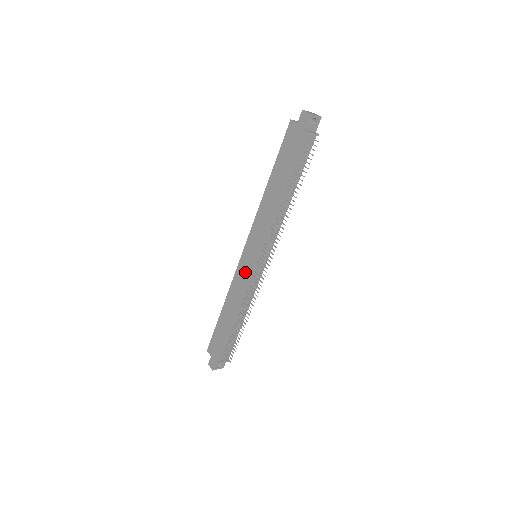
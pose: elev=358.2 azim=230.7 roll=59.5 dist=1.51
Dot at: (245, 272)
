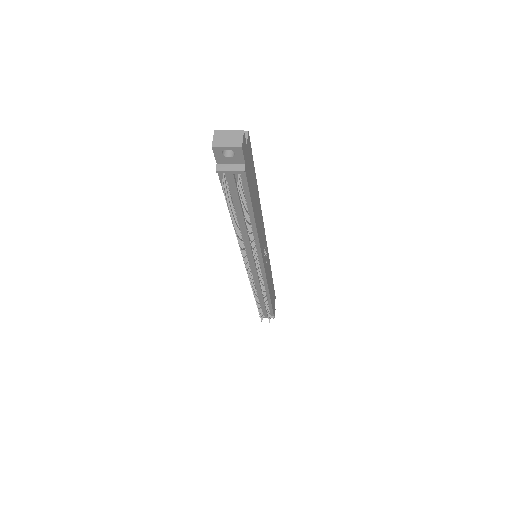
Dot at: occluded
